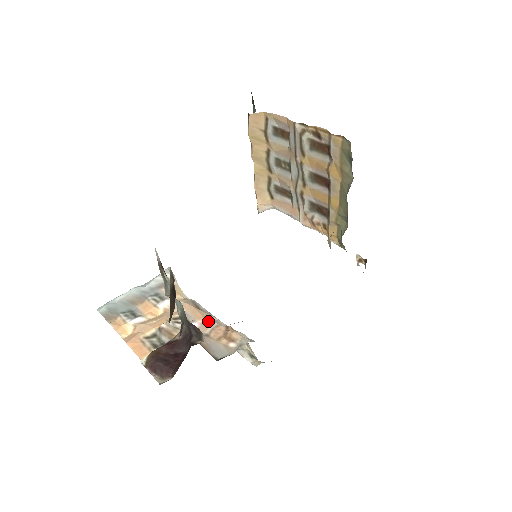
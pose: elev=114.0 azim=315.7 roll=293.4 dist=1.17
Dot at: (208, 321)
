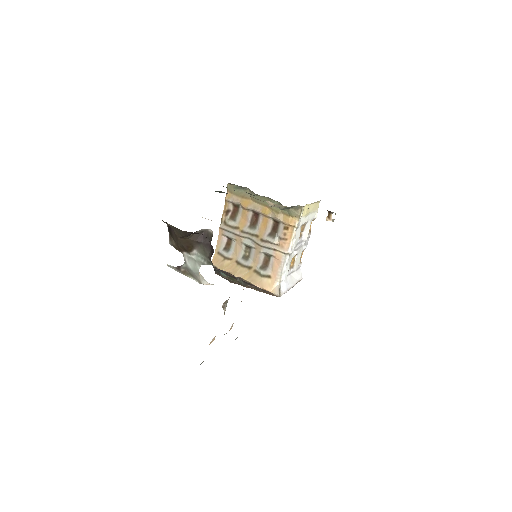
Dot at: occluded
